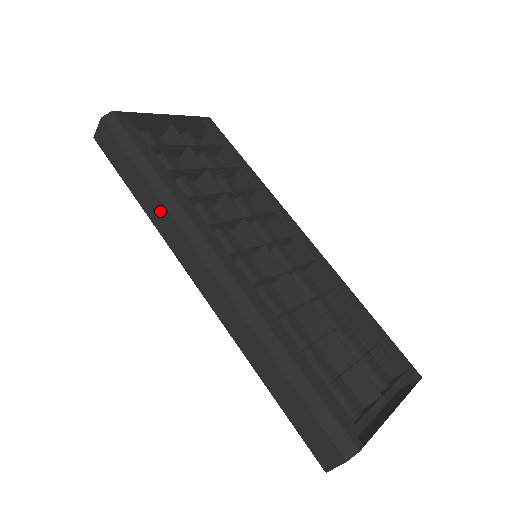
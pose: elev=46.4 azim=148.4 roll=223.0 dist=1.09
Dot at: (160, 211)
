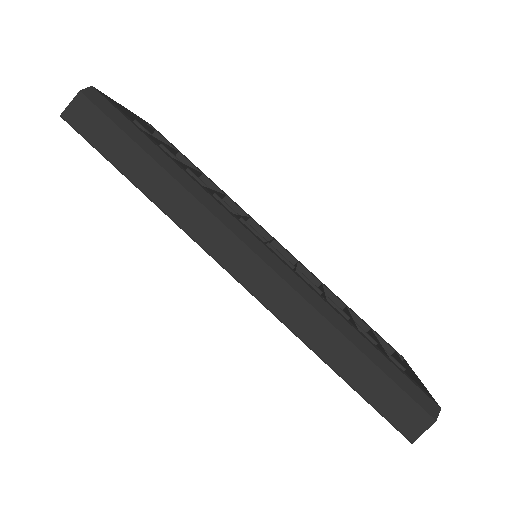
Dot at: (181, 198)
